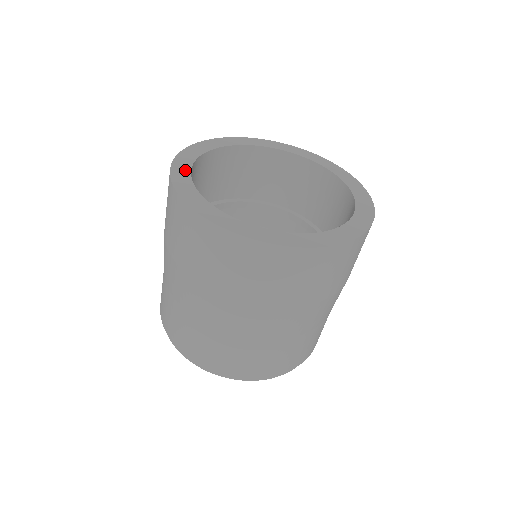
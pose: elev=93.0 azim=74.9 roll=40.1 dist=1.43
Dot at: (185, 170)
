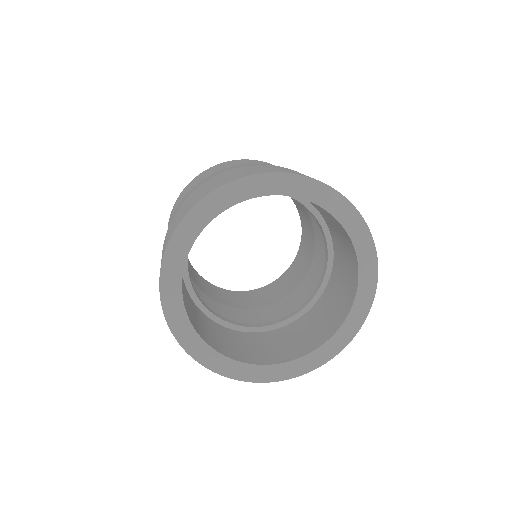
Dot at: (198, 226)
